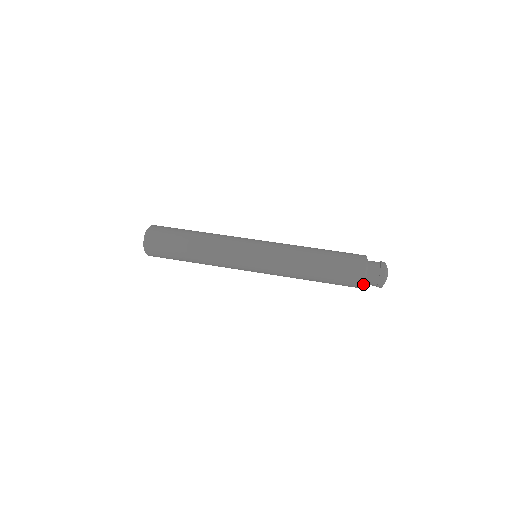
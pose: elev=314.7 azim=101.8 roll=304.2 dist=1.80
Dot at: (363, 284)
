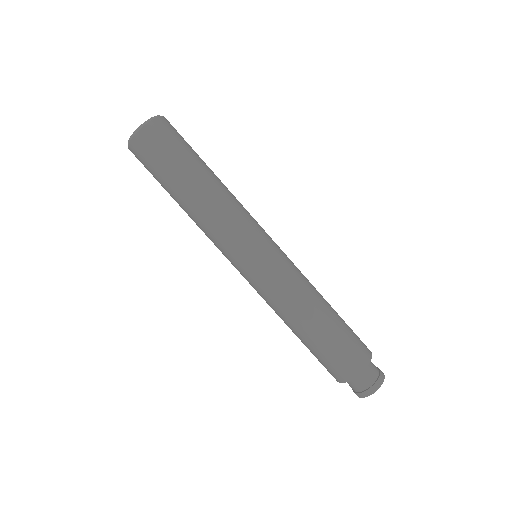
Dot at: (348, 381)
